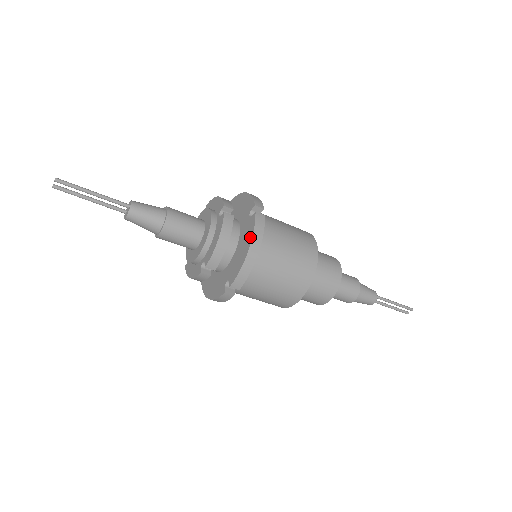
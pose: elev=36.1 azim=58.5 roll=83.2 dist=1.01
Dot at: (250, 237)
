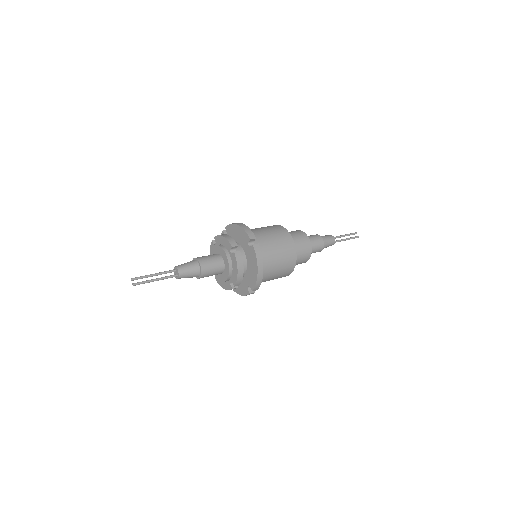
Dot at: (241, 293)
